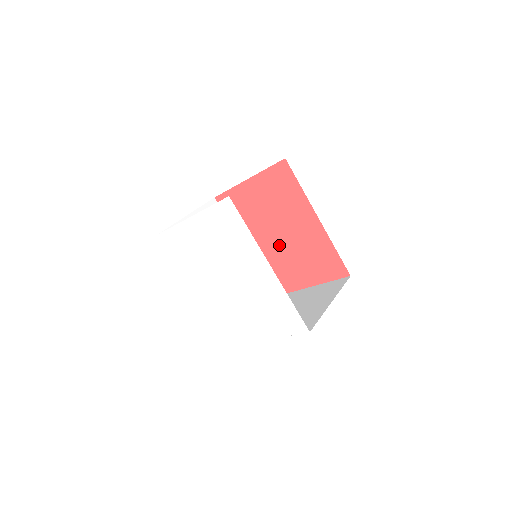
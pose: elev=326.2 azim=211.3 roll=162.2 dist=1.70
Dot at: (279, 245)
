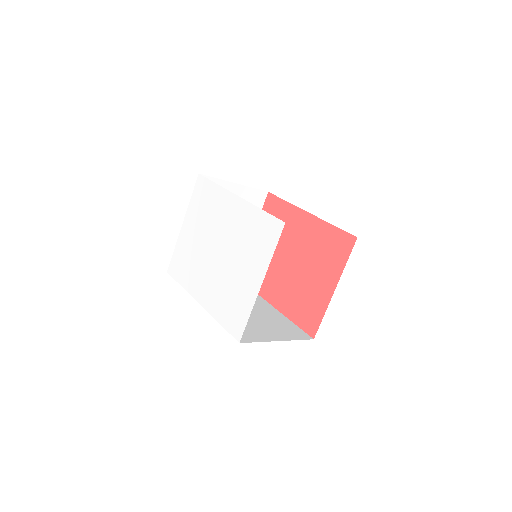
Dot at: (293, 271)
